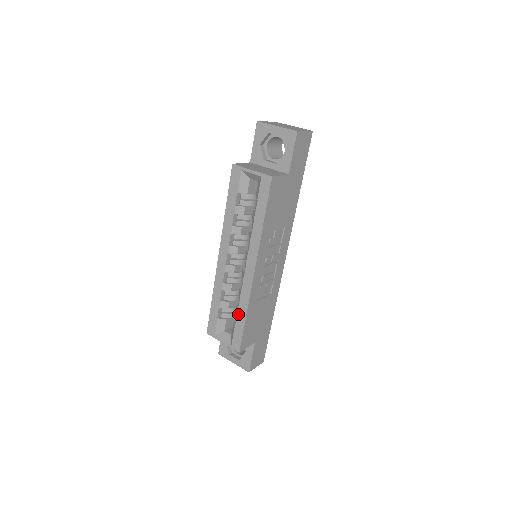
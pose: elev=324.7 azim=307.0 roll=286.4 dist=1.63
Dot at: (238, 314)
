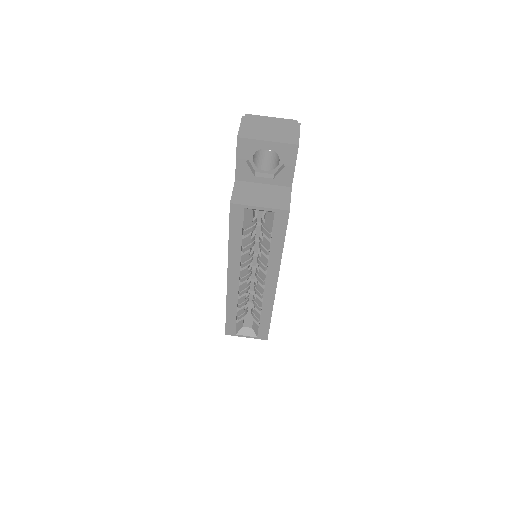
Dot at: (261, 317)
